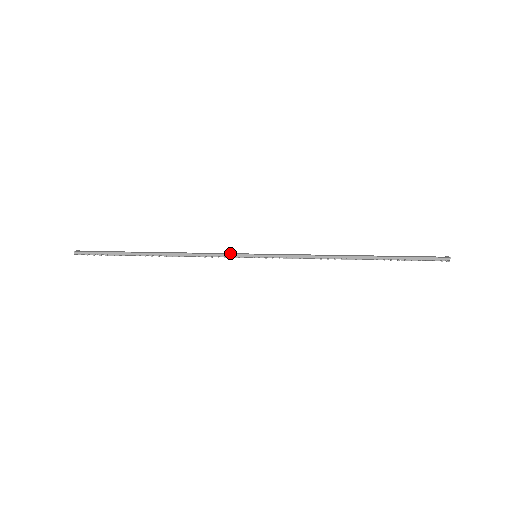
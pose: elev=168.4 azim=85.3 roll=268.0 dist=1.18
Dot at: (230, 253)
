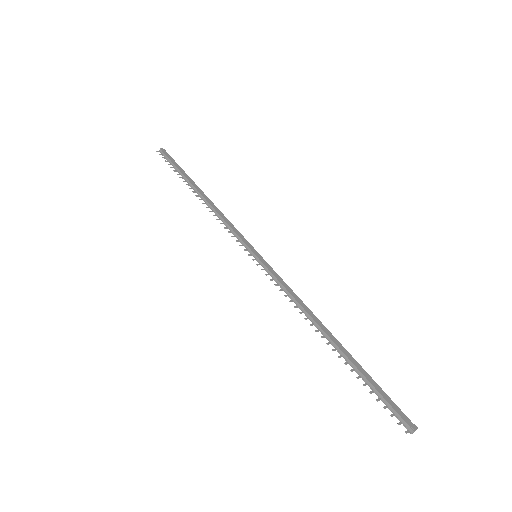
Dot at: (242, 236)
